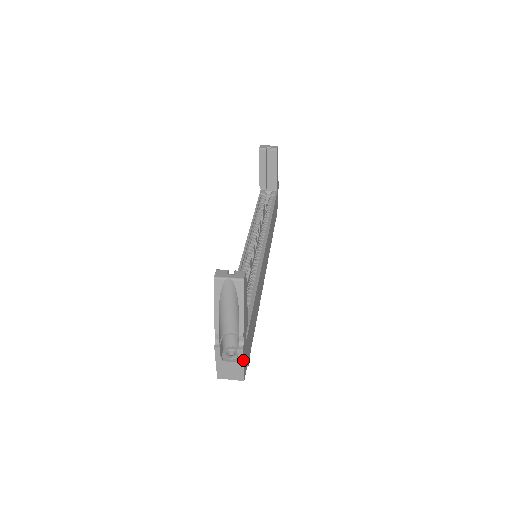
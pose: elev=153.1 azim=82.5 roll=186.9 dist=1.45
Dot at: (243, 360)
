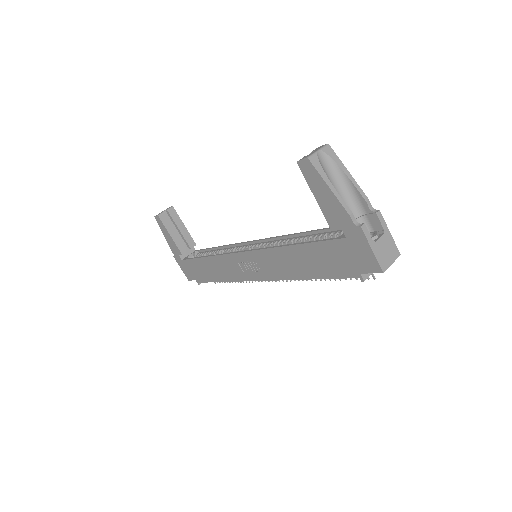
Dot at: (386, 226)
